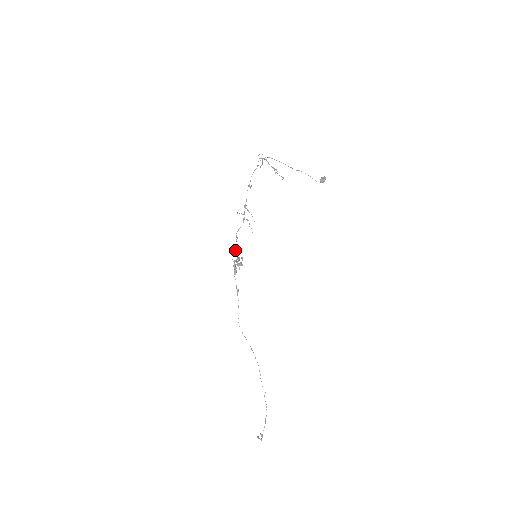
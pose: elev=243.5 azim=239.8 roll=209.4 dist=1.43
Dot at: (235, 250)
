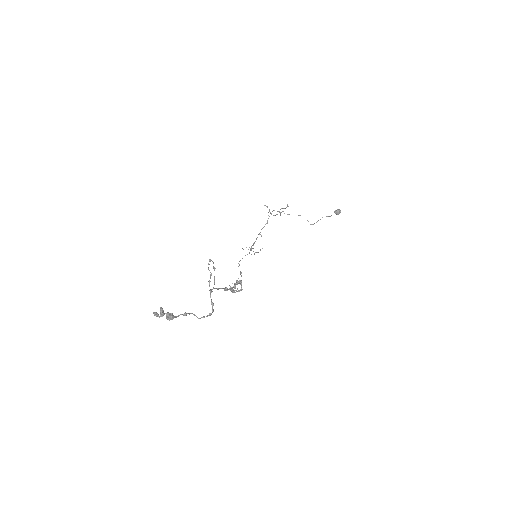
Dot at: occluded
